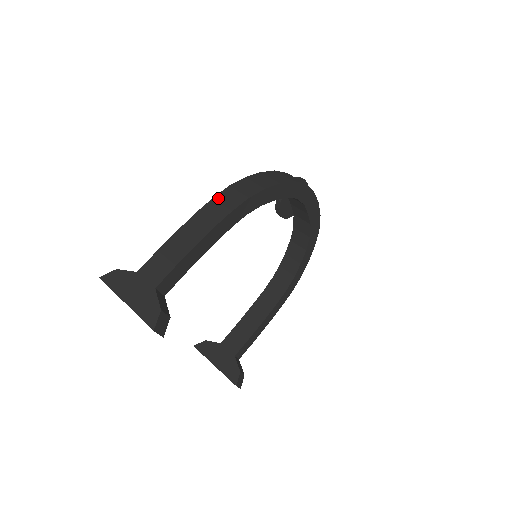
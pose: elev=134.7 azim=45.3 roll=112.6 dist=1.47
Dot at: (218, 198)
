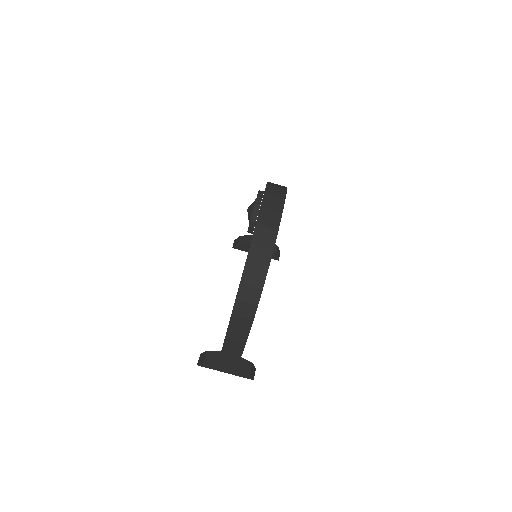
Dot at: (232, 326)
